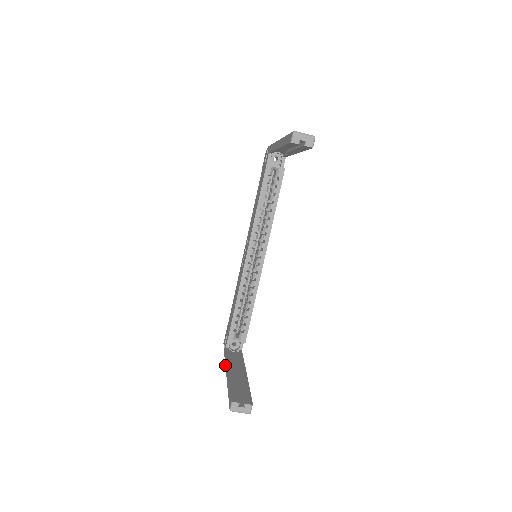
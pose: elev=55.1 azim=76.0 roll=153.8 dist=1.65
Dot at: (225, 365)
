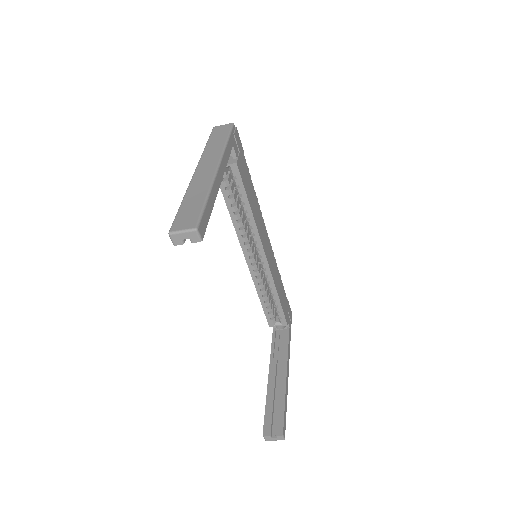
Dot at: occluded
